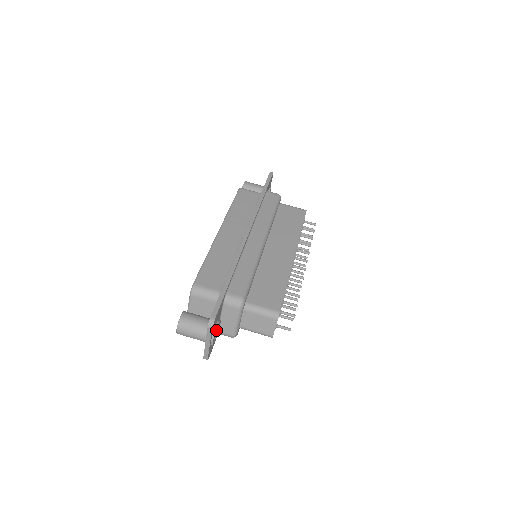
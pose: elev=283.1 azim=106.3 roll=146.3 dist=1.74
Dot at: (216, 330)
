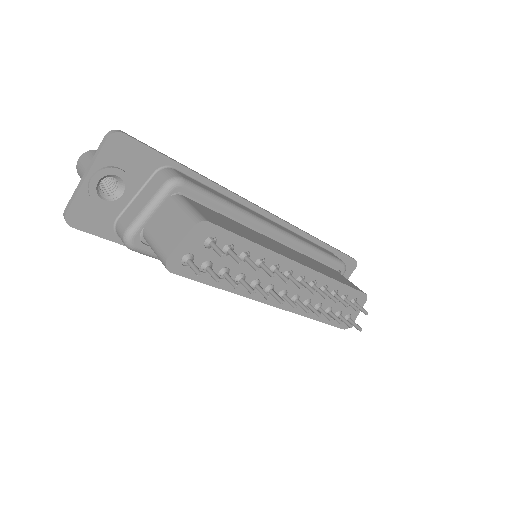
Dot at: (113, 174)
